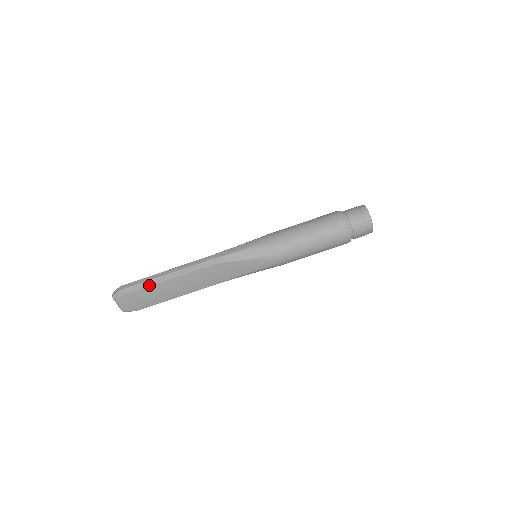
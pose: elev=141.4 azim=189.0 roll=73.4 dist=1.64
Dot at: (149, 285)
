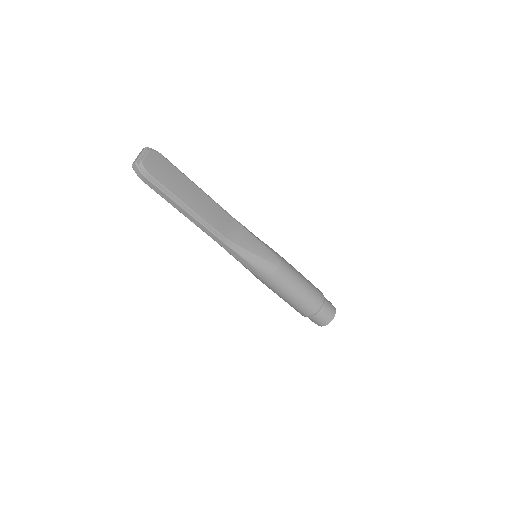
Dot at: (184, 175)
